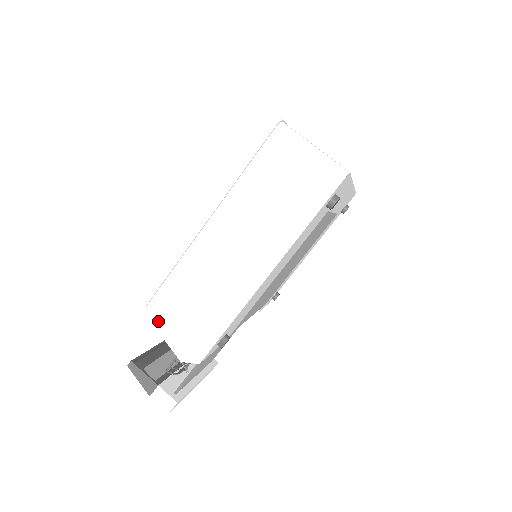
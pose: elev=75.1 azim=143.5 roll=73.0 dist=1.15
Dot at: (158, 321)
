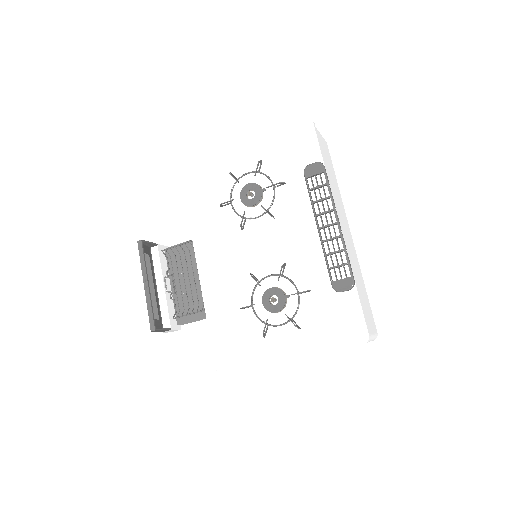
Dot at: occluded
